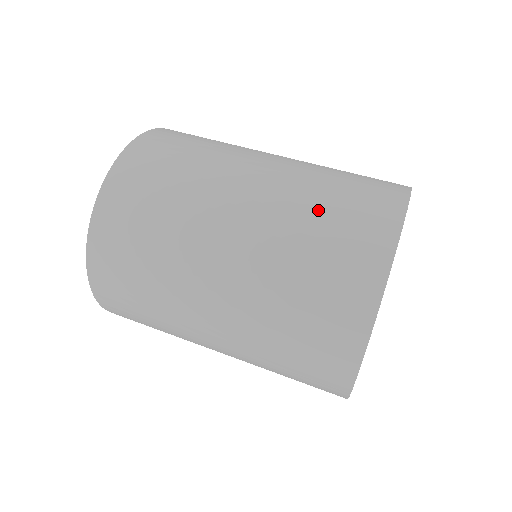
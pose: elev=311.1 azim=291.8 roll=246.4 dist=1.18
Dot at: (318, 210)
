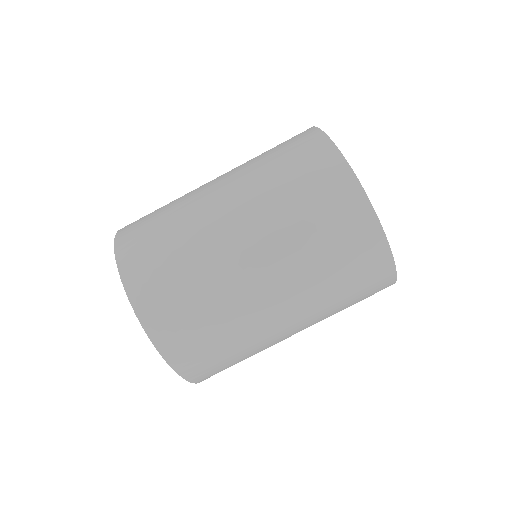
Dot at: (314, 244)
